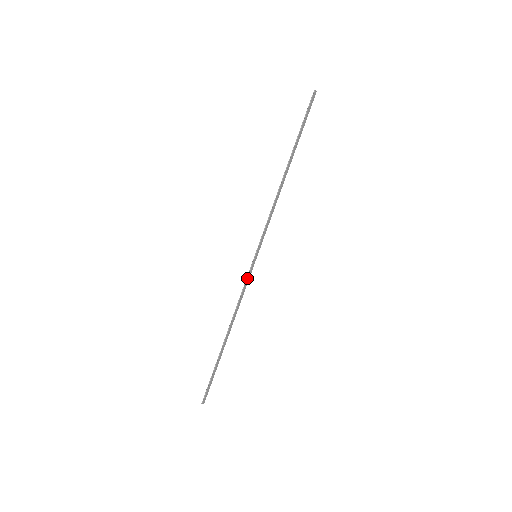
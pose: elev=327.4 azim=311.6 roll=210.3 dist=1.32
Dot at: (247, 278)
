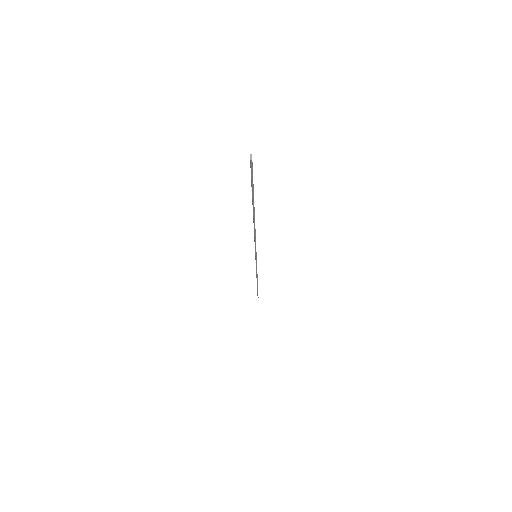
Dot at: occluded
